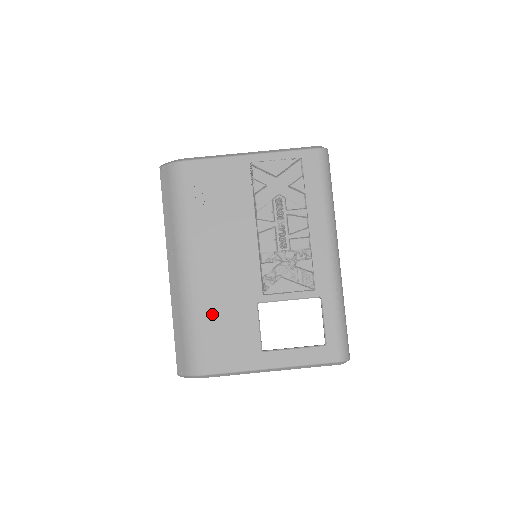
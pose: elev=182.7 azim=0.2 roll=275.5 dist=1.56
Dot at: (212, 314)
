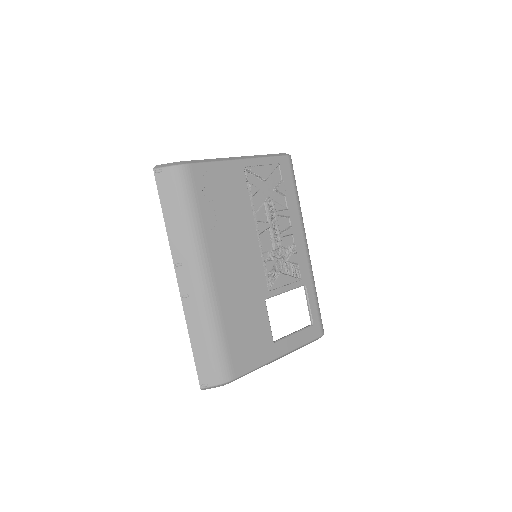
Dot at: (233, 318)
